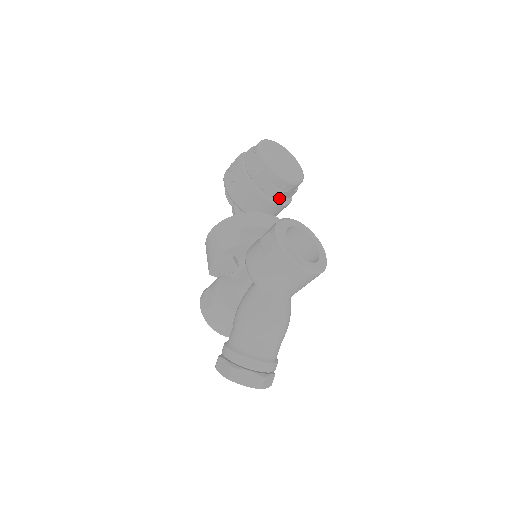
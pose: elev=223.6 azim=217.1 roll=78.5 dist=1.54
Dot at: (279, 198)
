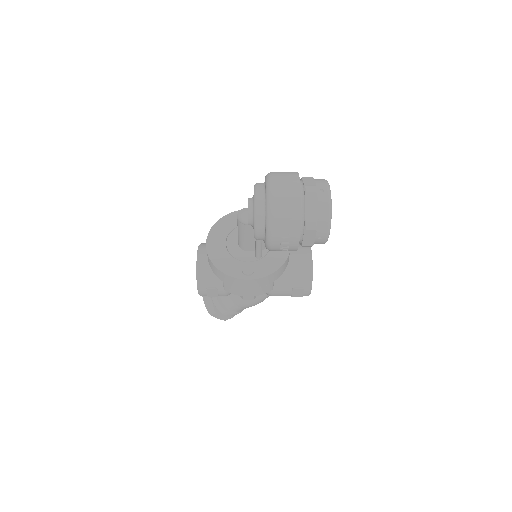
Dot at: occluded
